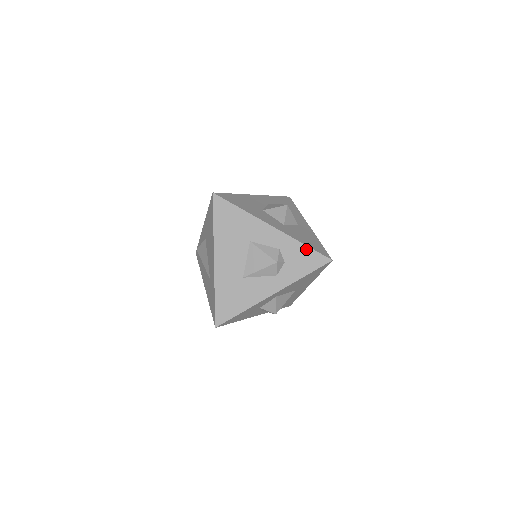
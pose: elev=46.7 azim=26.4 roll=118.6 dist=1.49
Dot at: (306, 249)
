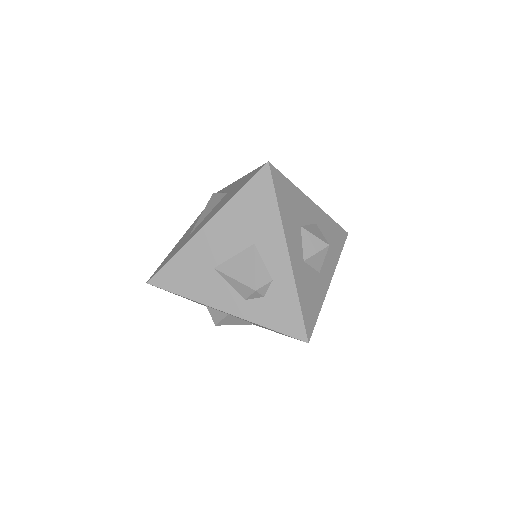
Dot at: (296, 307)
